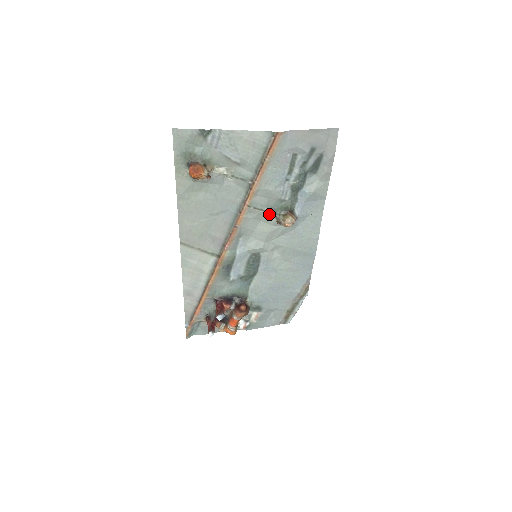
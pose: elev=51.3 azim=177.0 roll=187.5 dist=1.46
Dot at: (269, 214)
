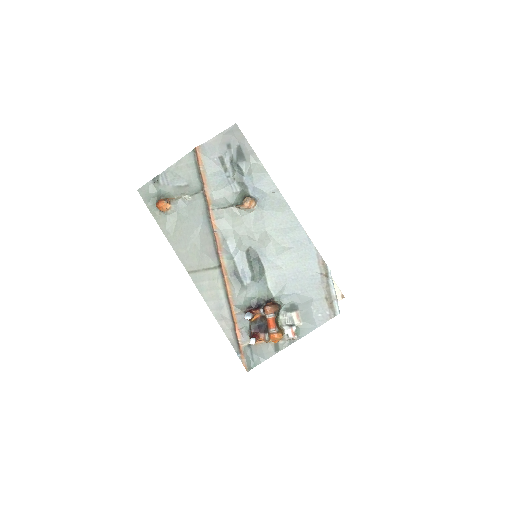
Dot at: (232, 208)
